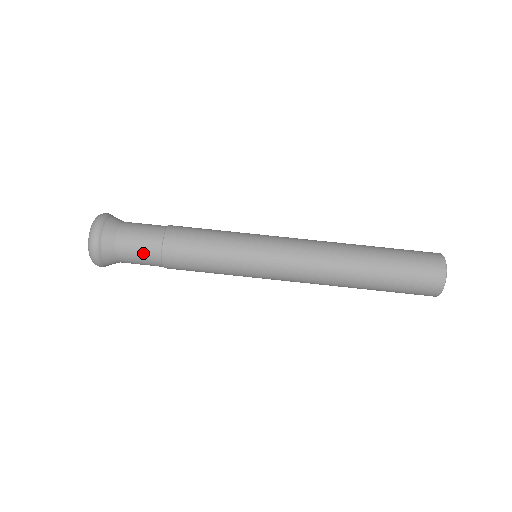
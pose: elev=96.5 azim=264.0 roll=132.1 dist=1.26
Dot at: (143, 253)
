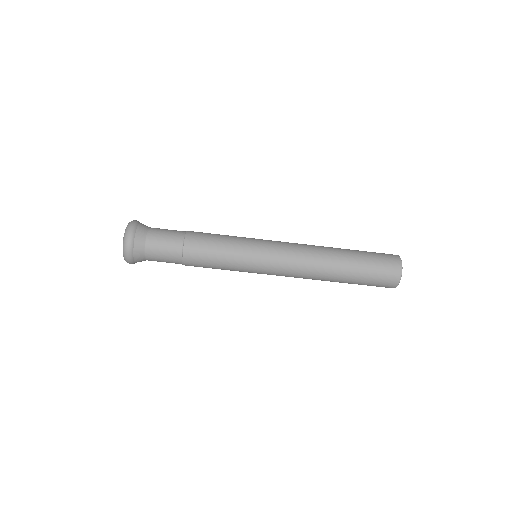
Dot at: (168, 248)
